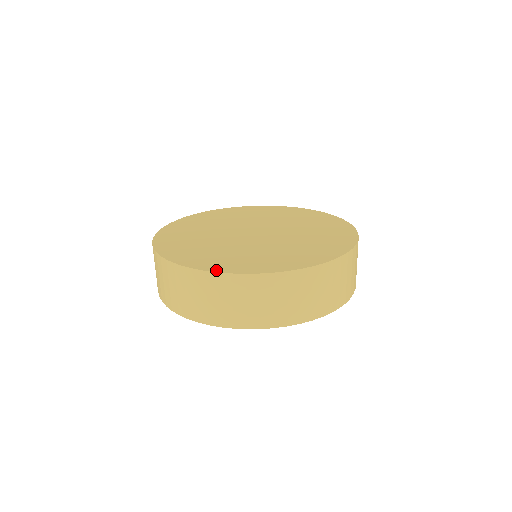
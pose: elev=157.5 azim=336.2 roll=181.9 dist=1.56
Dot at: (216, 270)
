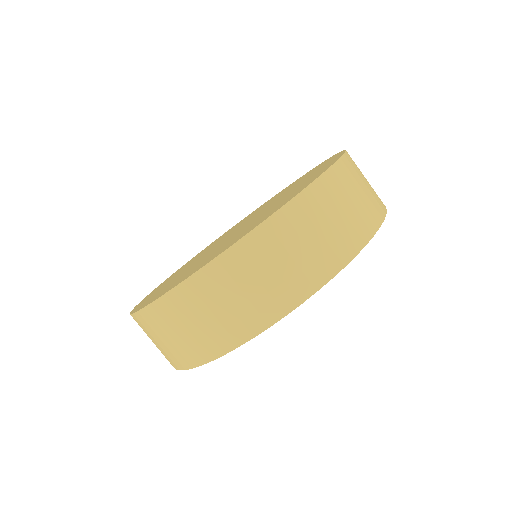
Dot at: (185, 278)
